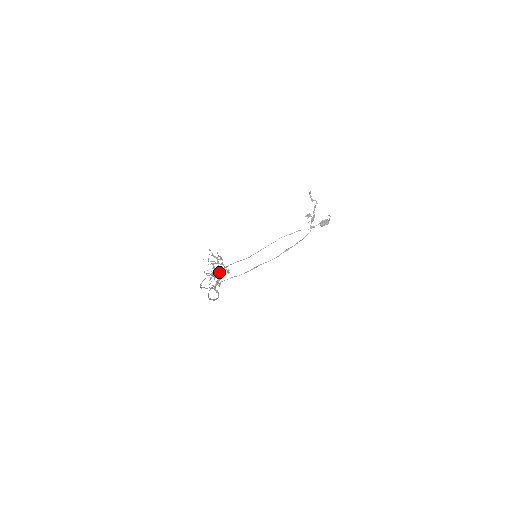
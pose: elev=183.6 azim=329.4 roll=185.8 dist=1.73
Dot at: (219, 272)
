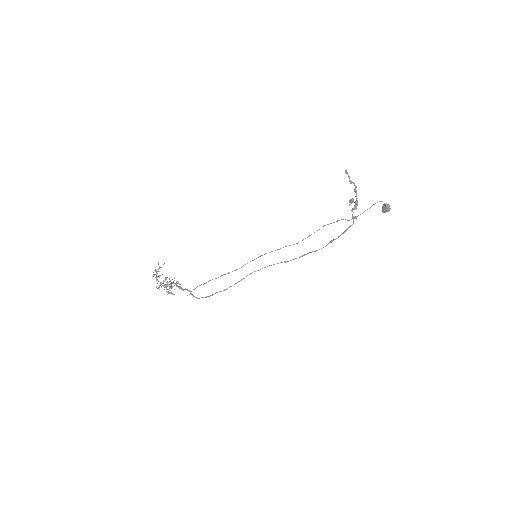
Dot at: (160, 285)
